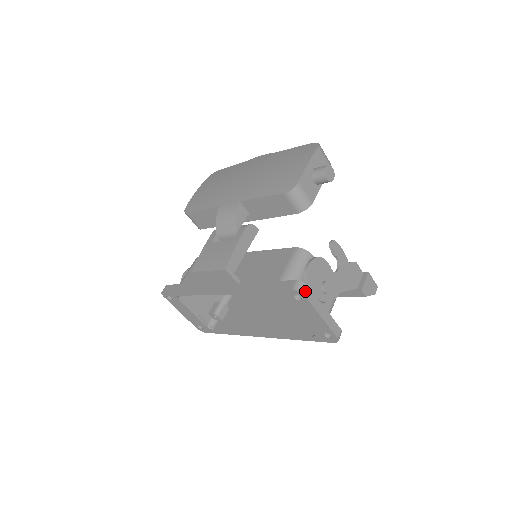
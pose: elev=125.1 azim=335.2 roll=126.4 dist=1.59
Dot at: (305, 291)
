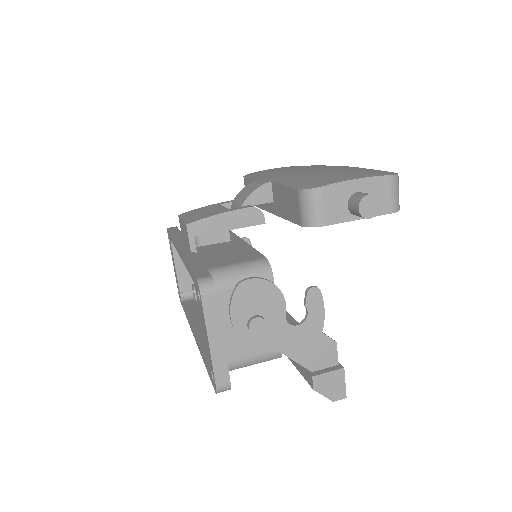
Dot at: (206, 292)
